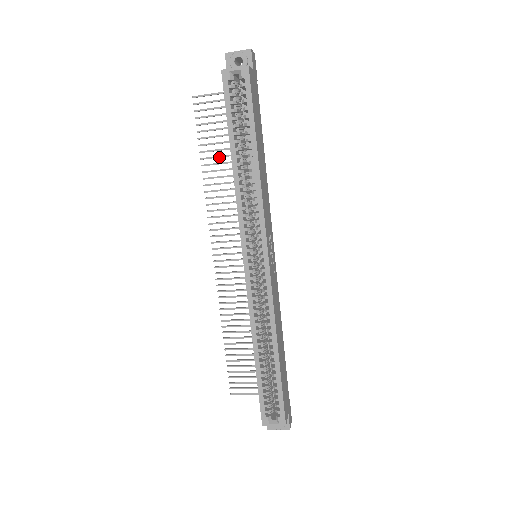
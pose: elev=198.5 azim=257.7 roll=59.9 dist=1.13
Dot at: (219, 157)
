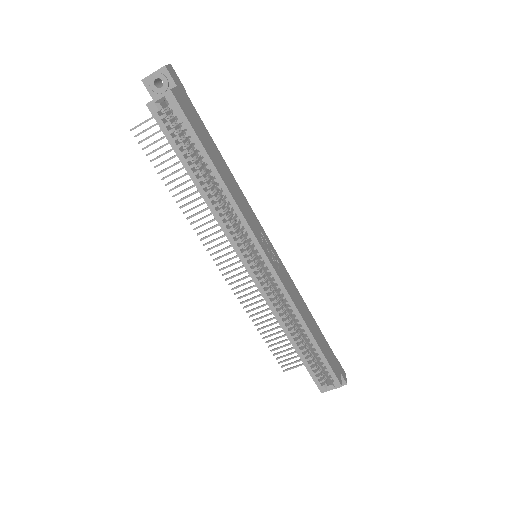
Dot at: occluded
